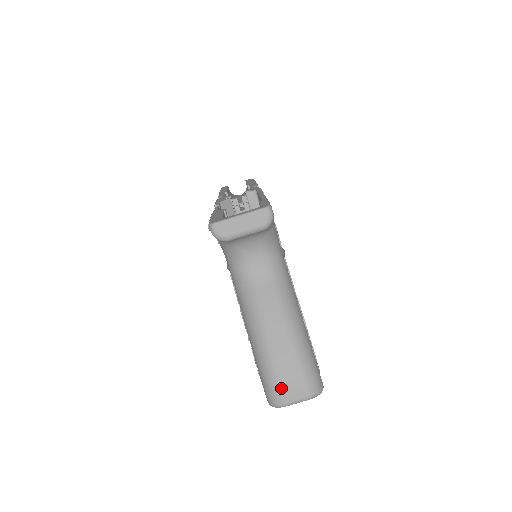
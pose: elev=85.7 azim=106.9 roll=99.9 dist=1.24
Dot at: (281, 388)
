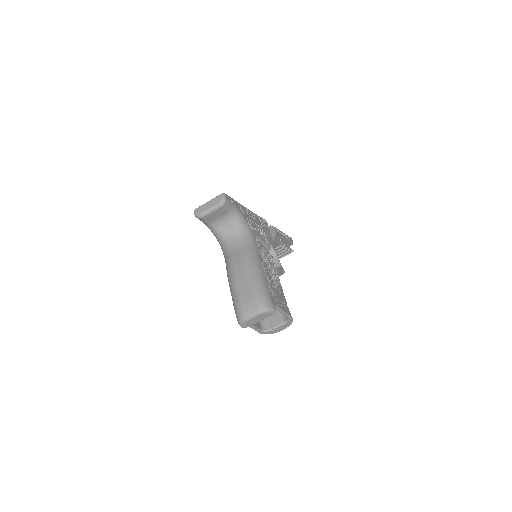
Dot at: (241, 307)
